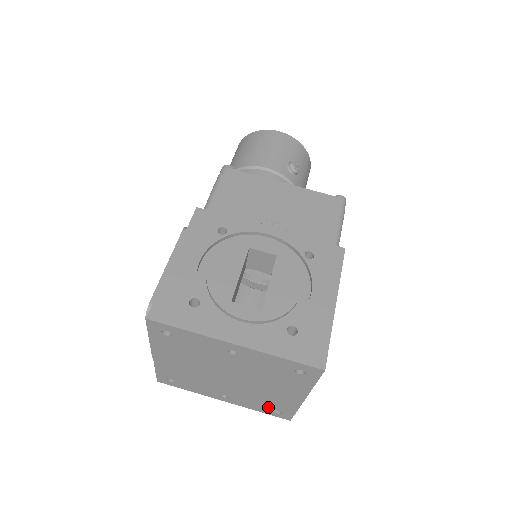
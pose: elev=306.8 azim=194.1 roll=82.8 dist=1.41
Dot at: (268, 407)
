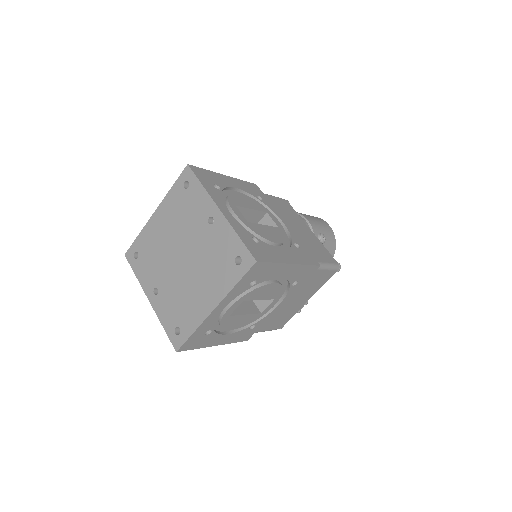
Dot at: (176, 320)
